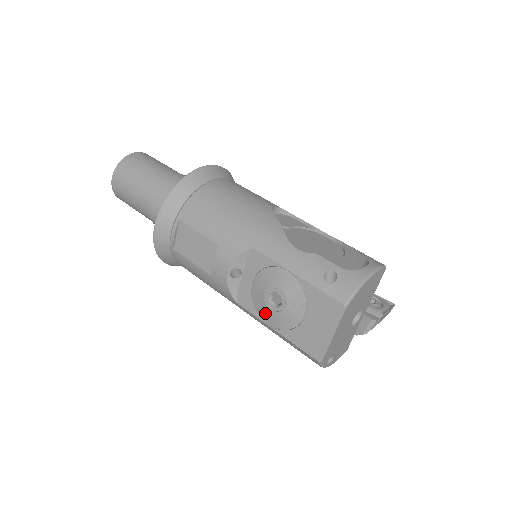
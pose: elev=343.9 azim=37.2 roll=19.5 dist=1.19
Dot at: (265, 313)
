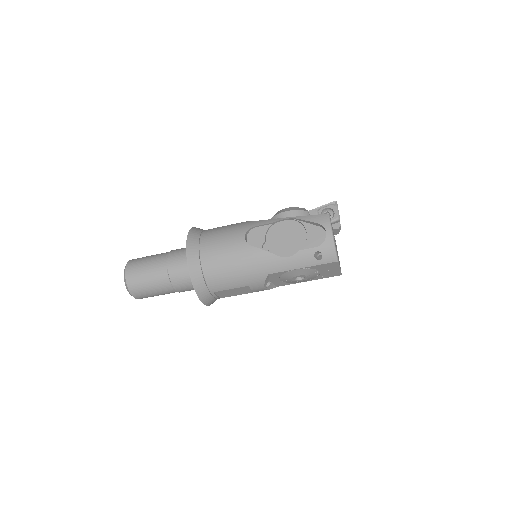
Dot at: (298, 282)
